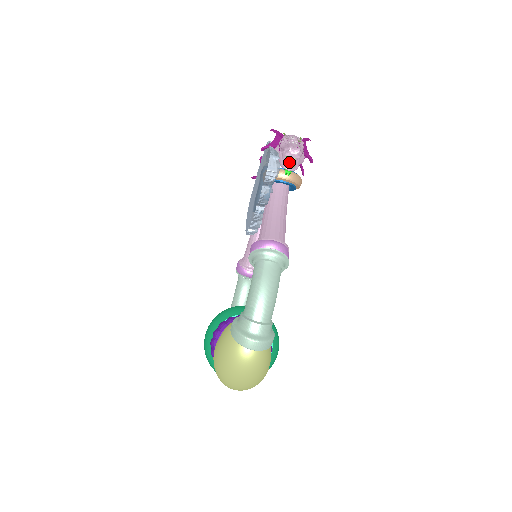
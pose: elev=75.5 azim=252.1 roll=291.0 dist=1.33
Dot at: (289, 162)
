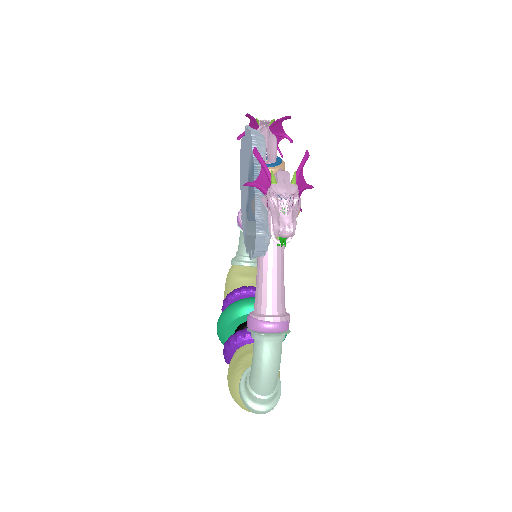
Dot at: (281, 243)
